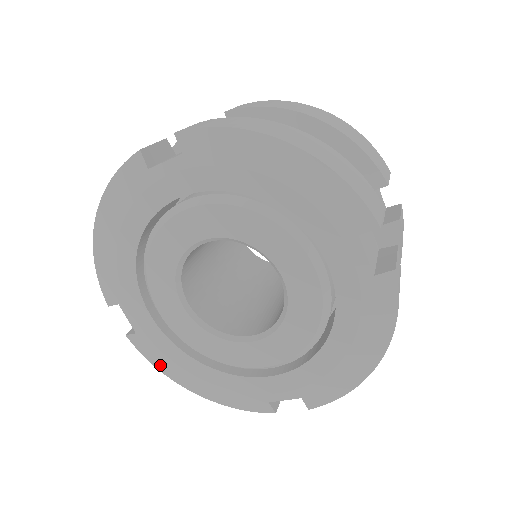
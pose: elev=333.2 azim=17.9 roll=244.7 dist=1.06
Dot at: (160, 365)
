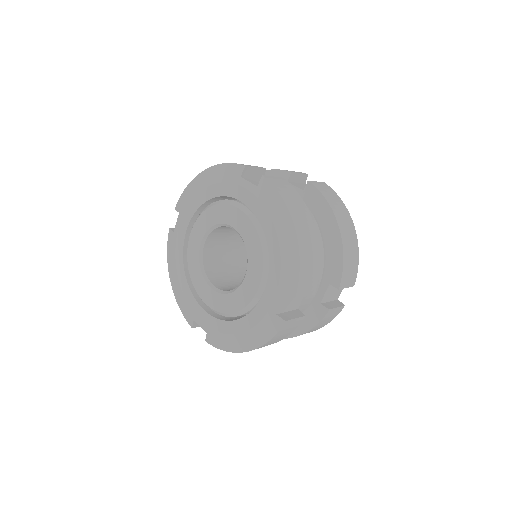
Dot at: (225, 346)
